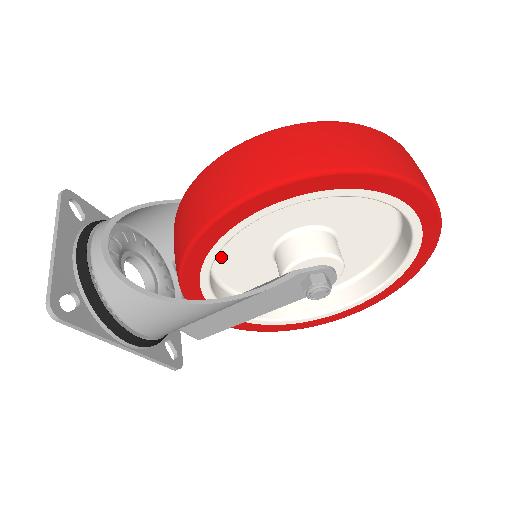
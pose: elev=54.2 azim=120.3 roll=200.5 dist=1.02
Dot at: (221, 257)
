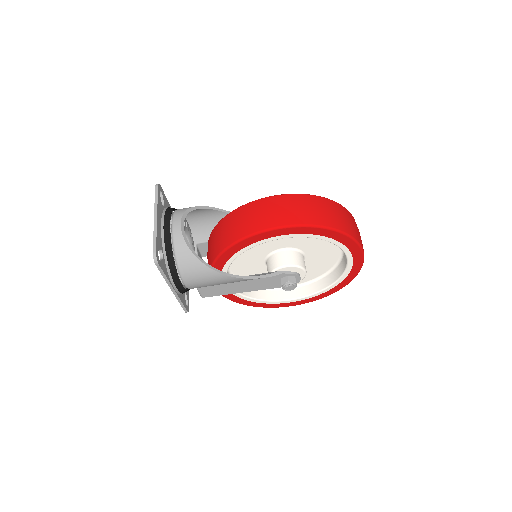
Dot at: occluded
